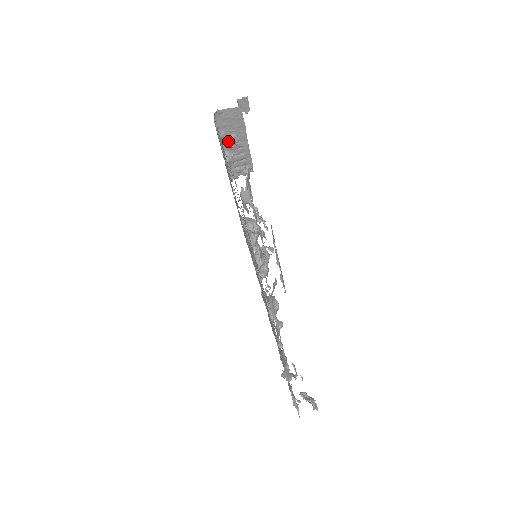
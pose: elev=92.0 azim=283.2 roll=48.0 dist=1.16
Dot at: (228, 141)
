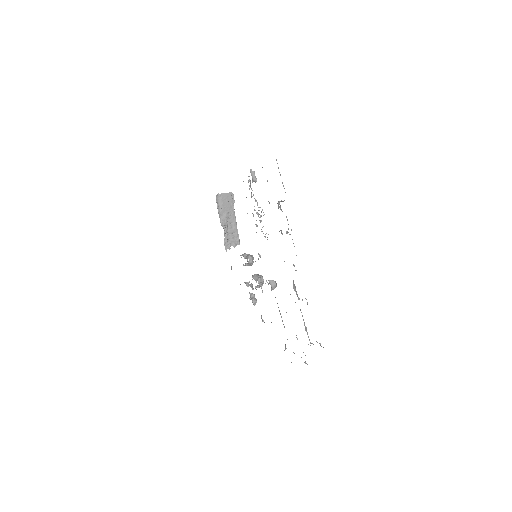
Dot at: (224, 217)
